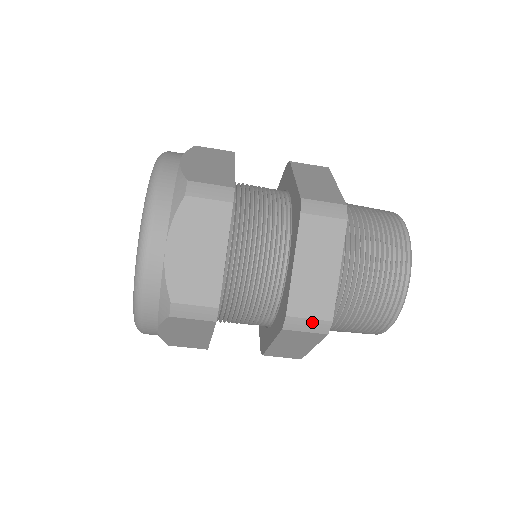
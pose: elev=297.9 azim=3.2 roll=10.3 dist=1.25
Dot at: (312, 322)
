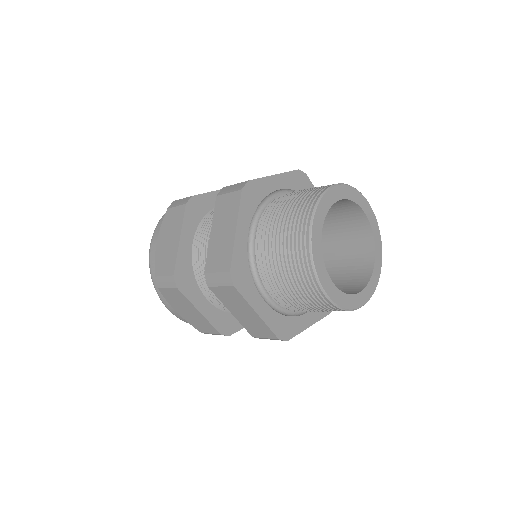
Dot at: (219, 275)
